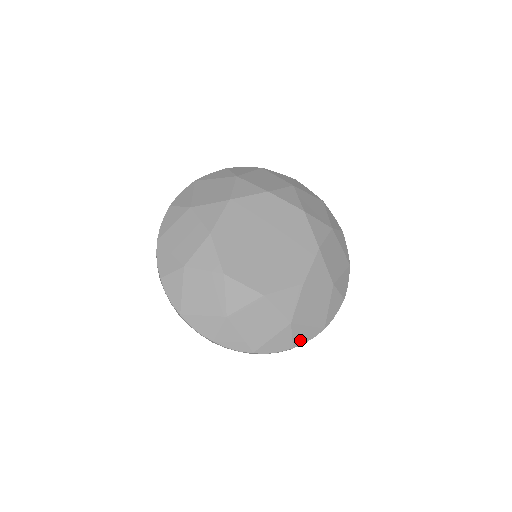
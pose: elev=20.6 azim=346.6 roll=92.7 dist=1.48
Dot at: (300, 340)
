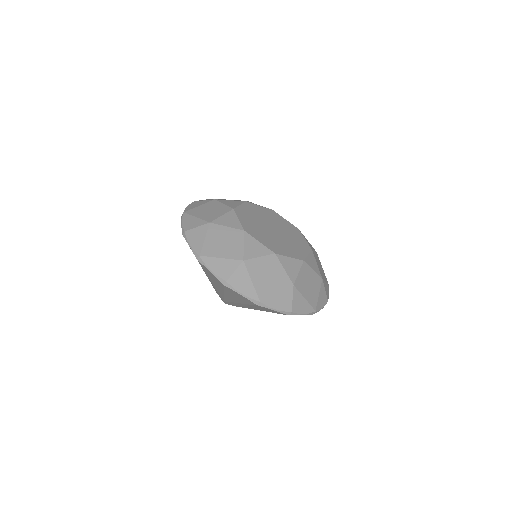
Dot at: (297, 308)
